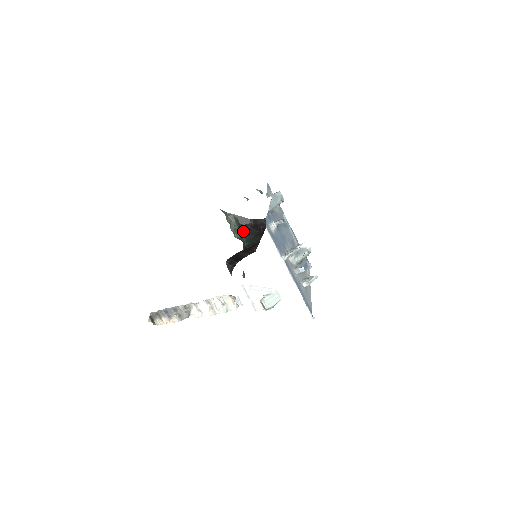
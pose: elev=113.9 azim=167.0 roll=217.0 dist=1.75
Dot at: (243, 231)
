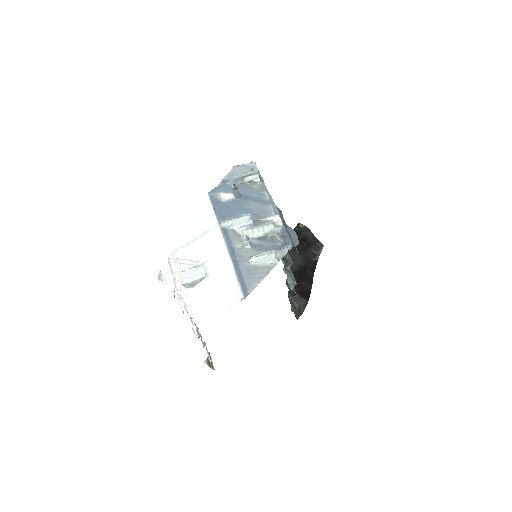
Dot at: occluded
